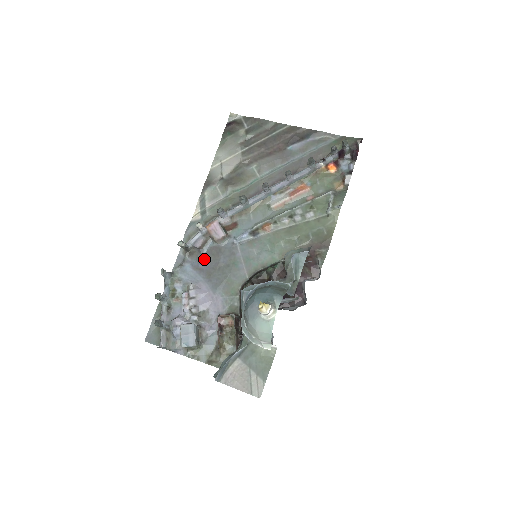
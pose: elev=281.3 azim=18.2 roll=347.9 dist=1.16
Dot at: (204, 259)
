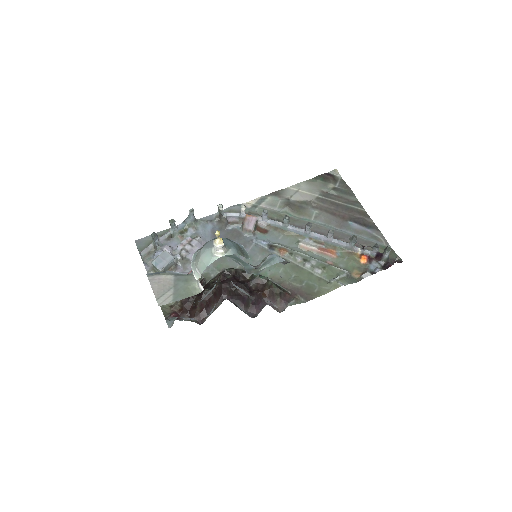
Dot at: (224, 232)
